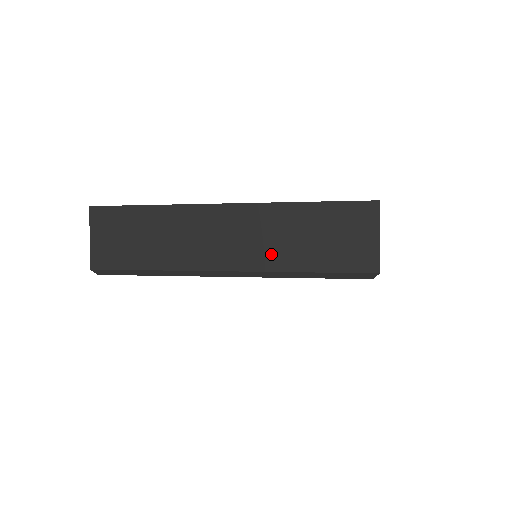
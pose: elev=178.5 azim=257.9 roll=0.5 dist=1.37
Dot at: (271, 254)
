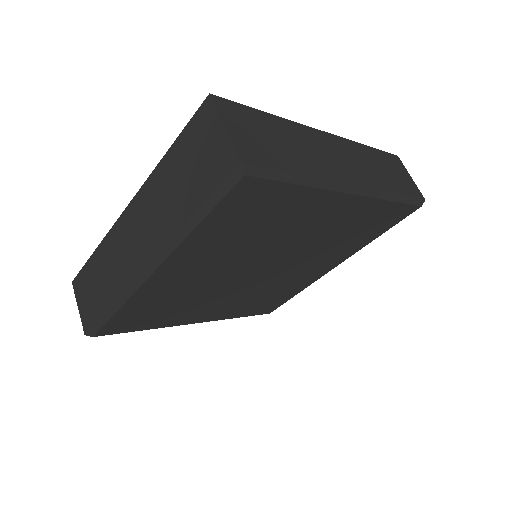
Dot at: (374, 177)
